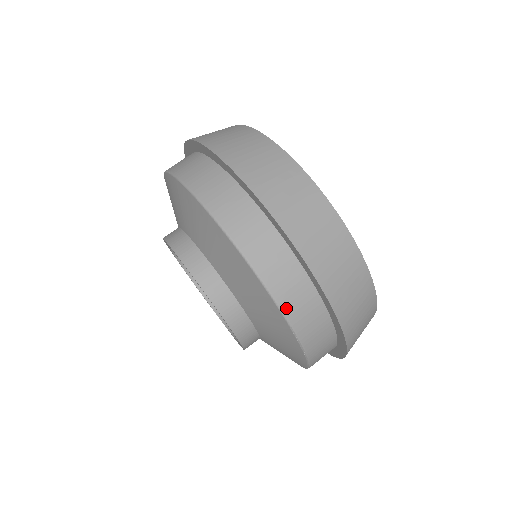
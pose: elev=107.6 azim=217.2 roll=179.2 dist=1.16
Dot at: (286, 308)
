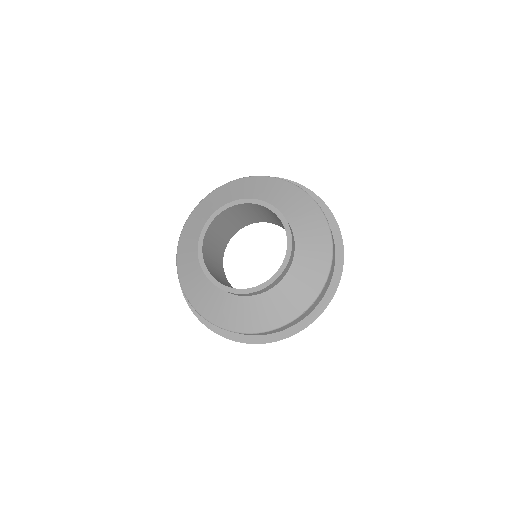
Dot at: (307, 193)
